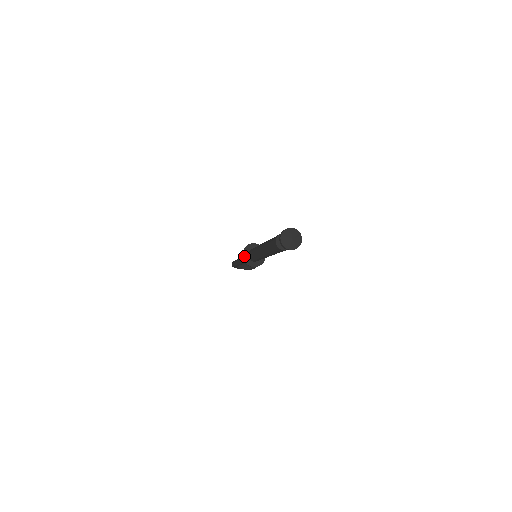
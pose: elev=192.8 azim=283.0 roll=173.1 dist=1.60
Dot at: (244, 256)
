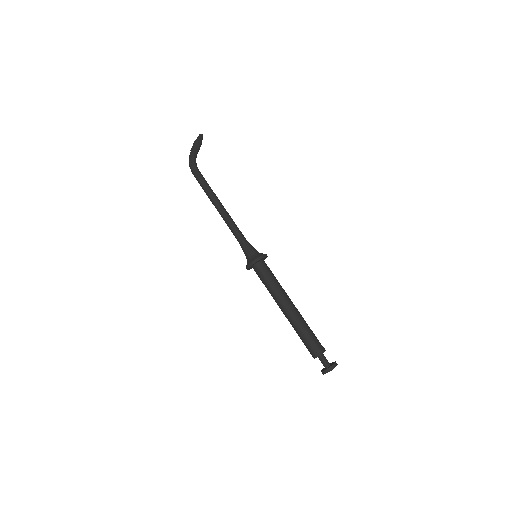
Dot at: (249, 268)
